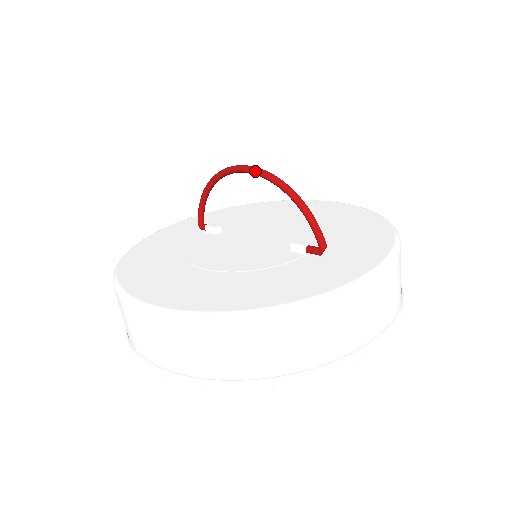
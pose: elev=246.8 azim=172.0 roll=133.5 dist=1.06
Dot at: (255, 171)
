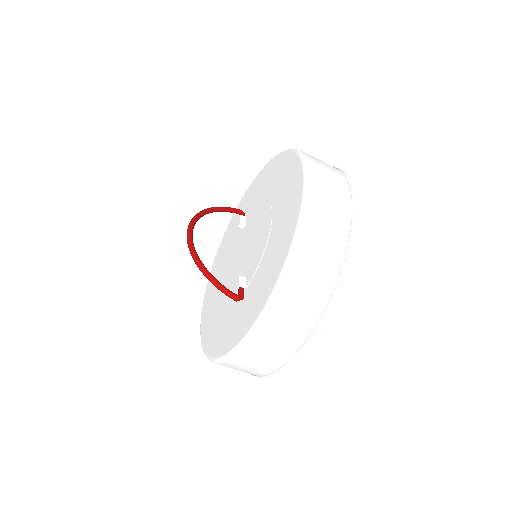
Dot at: (188, 242)
